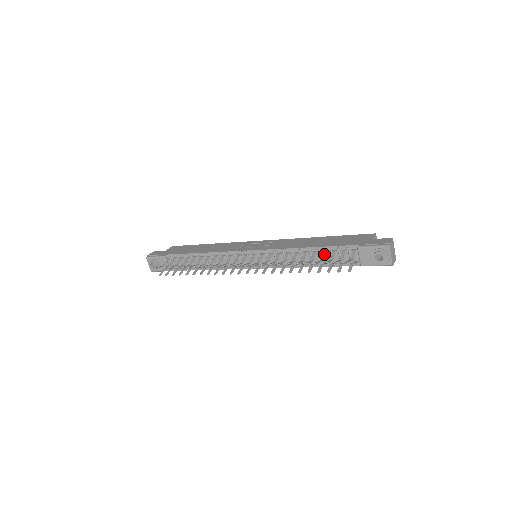
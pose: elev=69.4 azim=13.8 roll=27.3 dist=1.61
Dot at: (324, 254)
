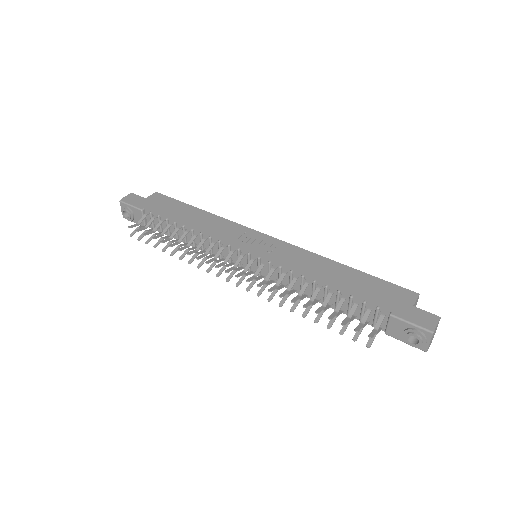
Dot at: occluded
